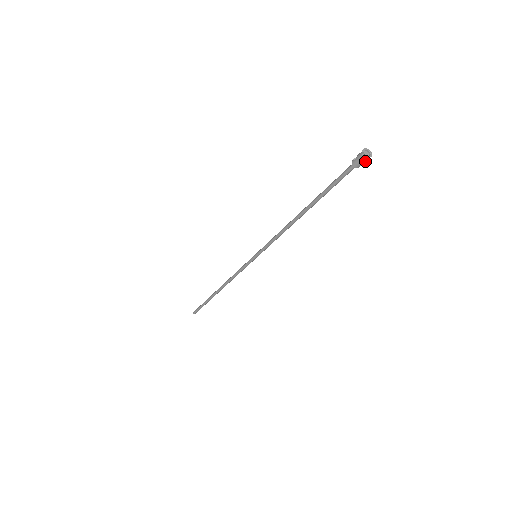
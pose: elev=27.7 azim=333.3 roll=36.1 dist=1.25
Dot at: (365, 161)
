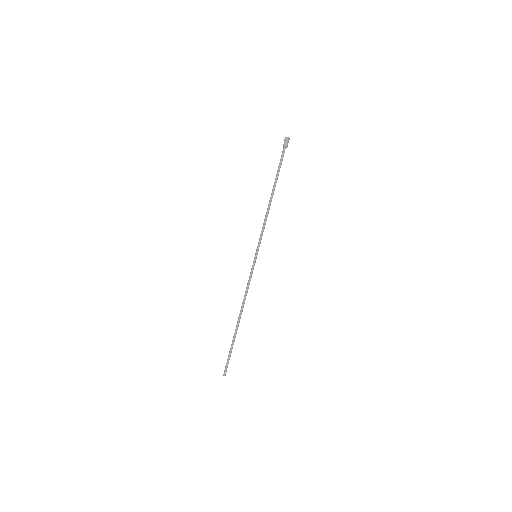
Dot at: (288, 142)
